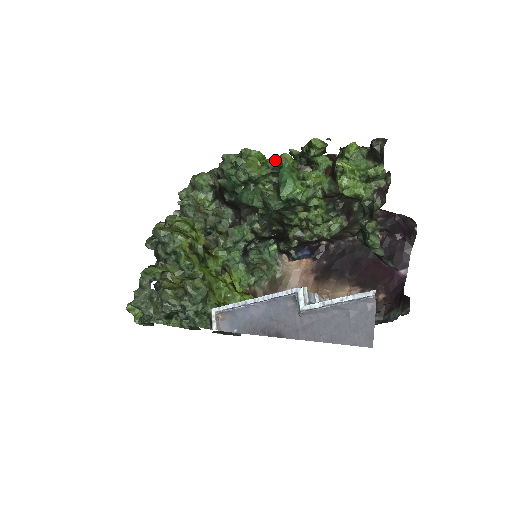
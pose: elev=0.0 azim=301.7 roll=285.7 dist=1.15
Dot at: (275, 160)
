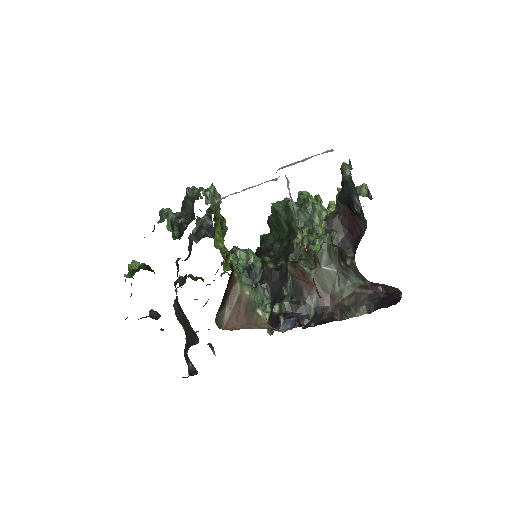
Dot at: occluded
